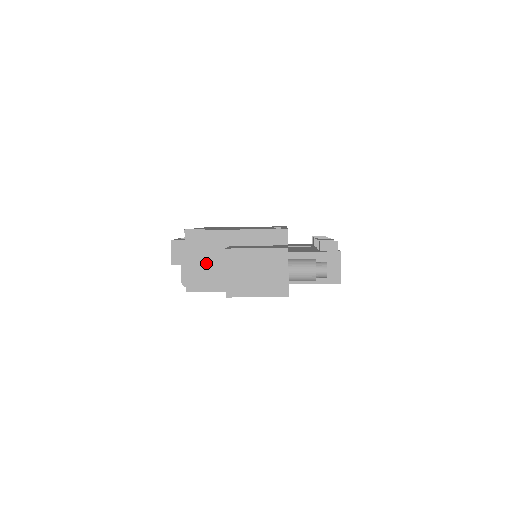
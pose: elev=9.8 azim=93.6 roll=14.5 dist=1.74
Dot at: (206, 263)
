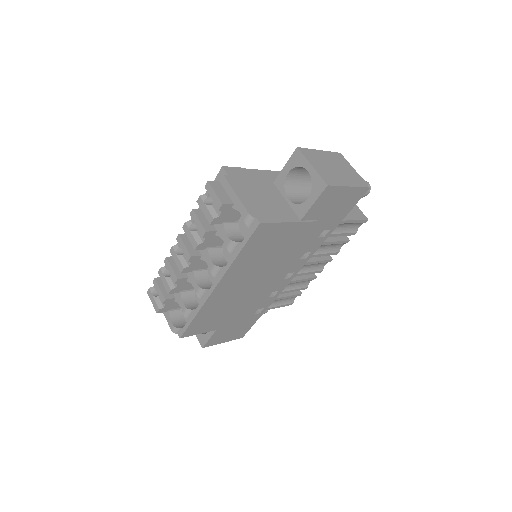
Dot at: (261, 196)
